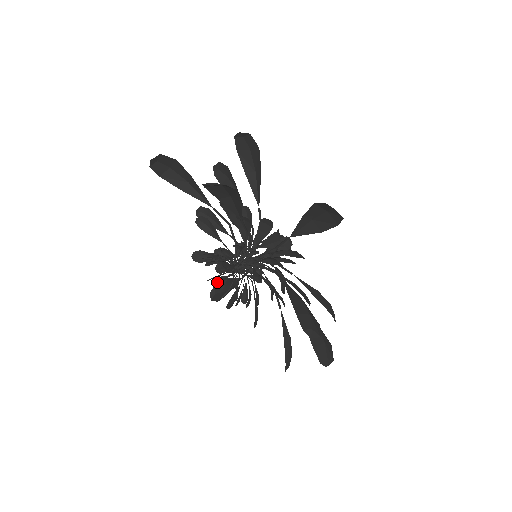
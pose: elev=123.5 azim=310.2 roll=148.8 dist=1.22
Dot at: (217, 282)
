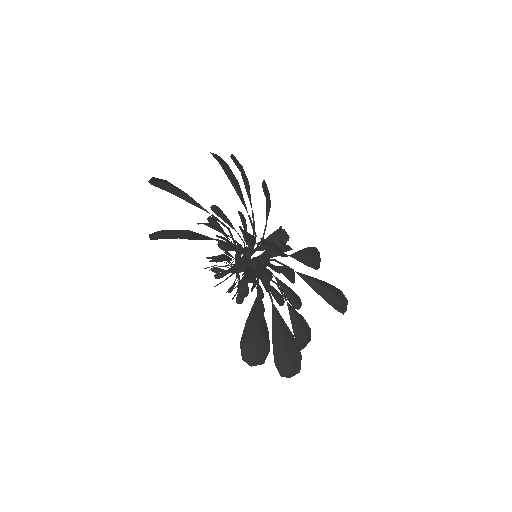
Dot at: occluded
